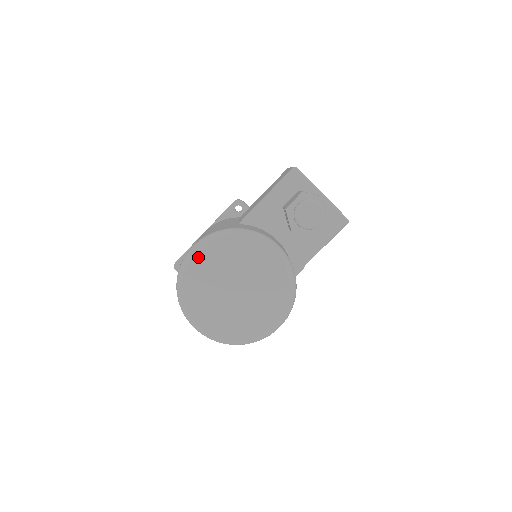
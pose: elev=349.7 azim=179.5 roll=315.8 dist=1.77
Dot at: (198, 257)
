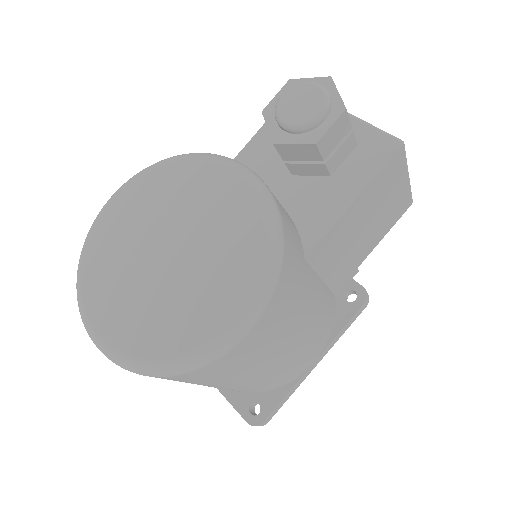
Dot at: (113, 206)
